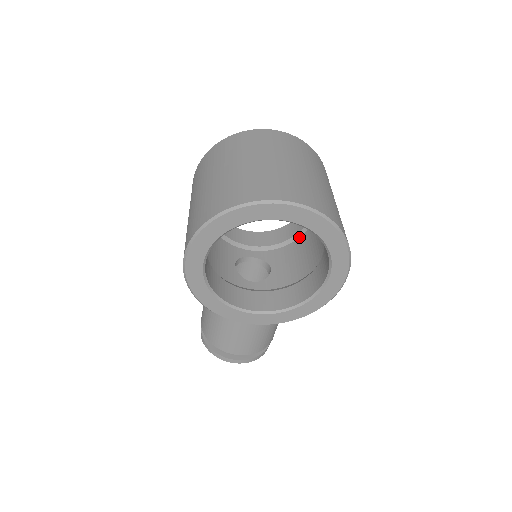
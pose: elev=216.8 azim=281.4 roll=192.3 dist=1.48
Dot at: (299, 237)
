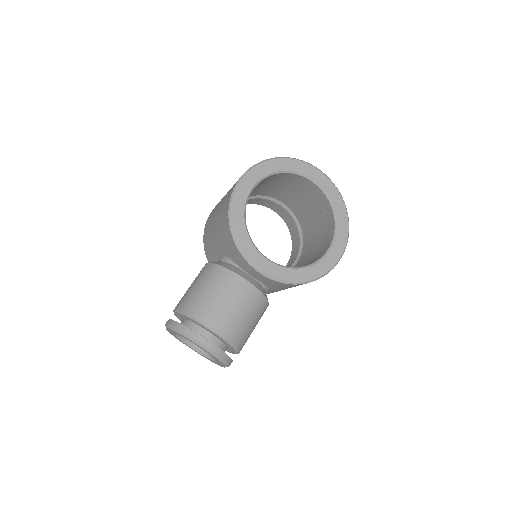
Dot at: occluded
